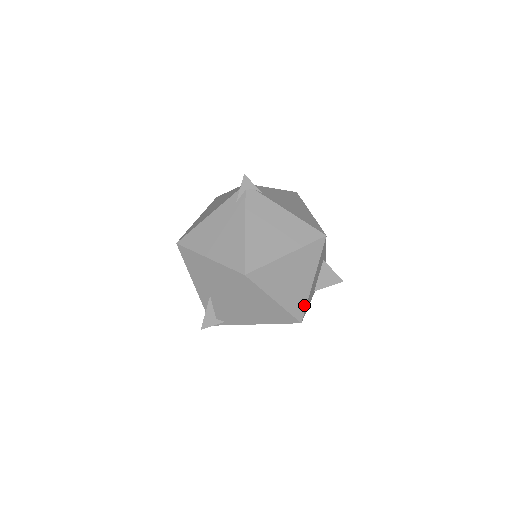
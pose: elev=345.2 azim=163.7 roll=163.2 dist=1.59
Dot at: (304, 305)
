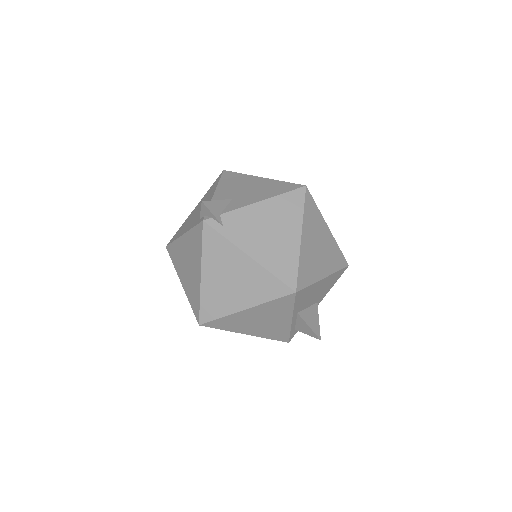
Dot at: (308, 282)
